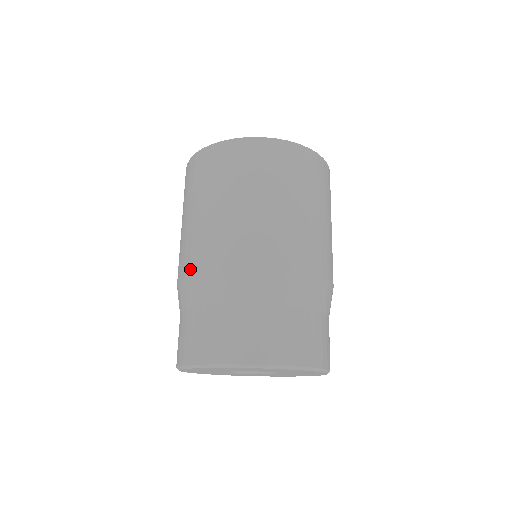
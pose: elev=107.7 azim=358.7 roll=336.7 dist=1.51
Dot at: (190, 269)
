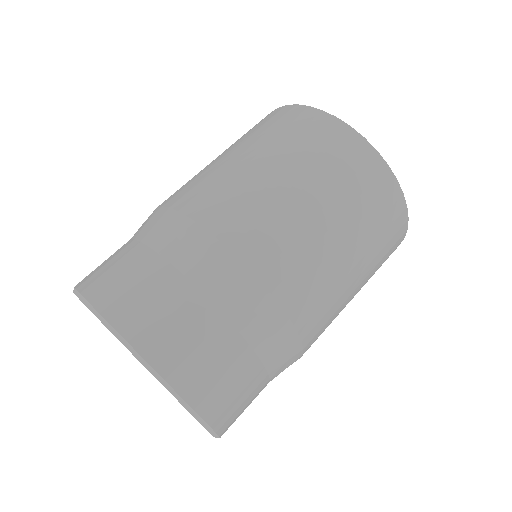
Dot at: (195, 212)
